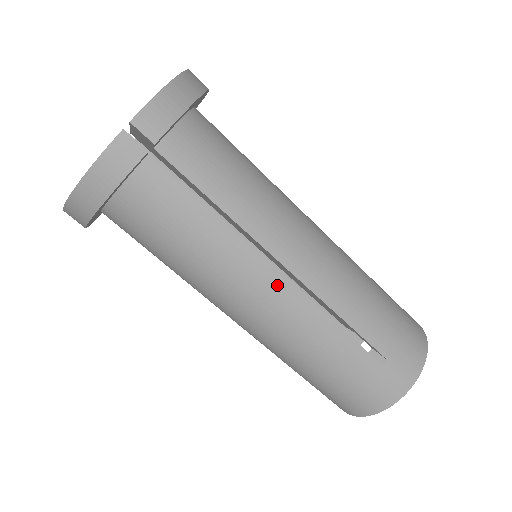
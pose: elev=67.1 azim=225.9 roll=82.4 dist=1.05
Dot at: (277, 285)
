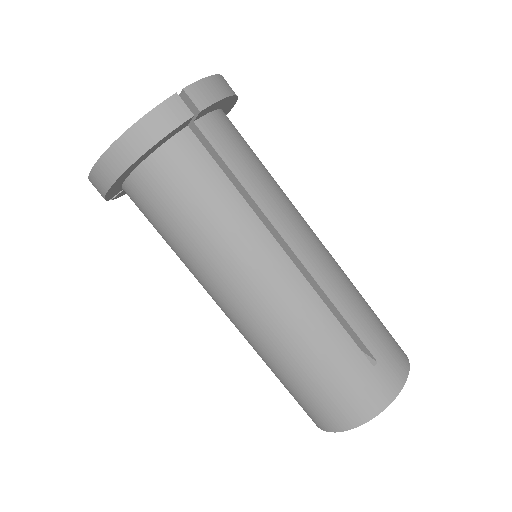
Dot at: (284, 266)
